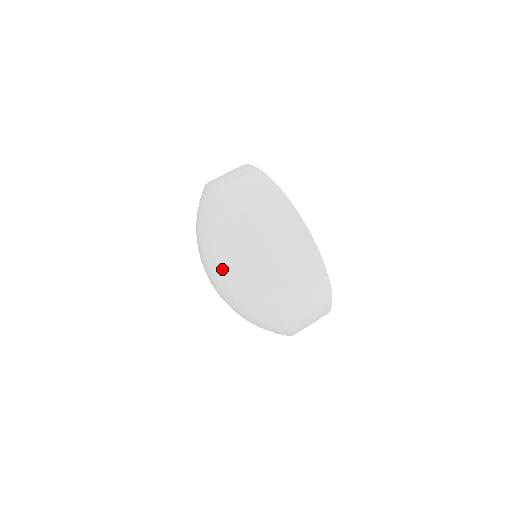
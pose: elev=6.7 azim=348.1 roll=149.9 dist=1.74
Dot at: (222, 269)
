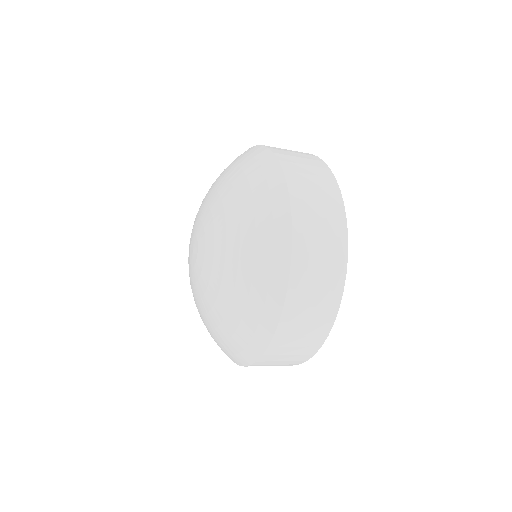
Dot at: (221, 234)
